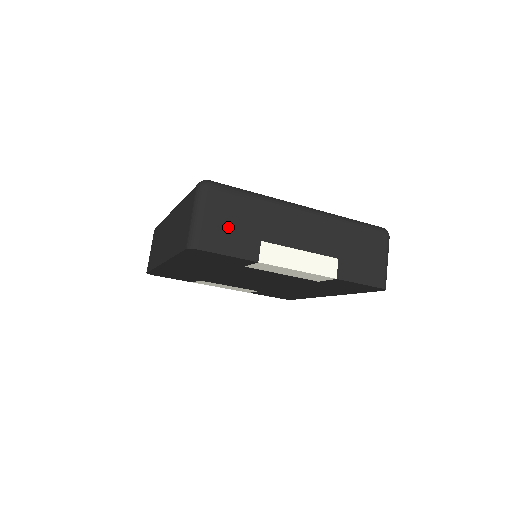
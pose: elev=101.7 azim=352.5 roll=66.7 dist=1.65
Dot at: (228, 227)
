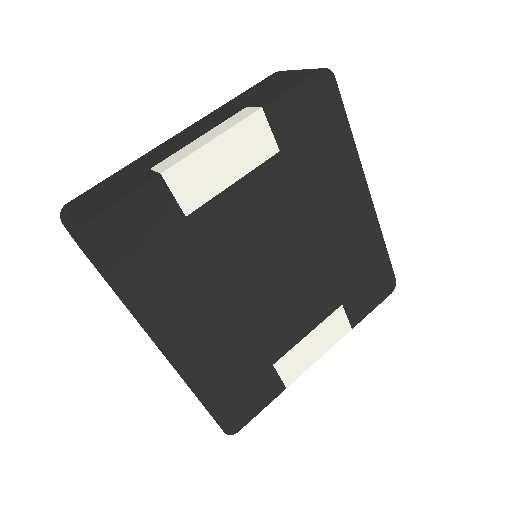
Dot at: (105, 195)
